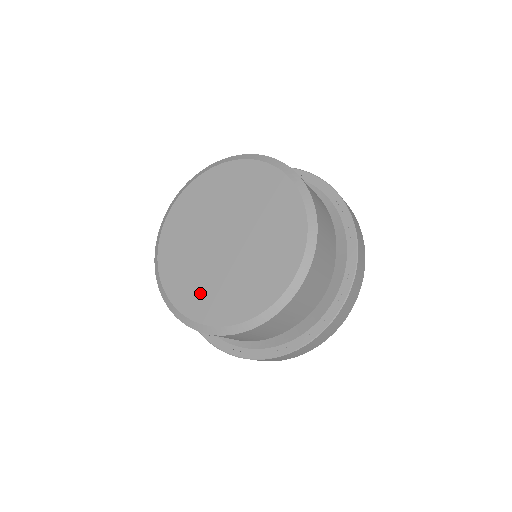
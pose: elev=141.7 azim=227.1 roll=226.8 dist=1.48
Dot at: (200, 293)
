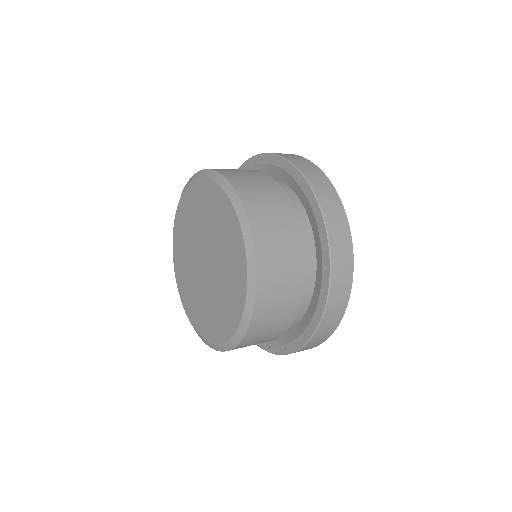
Dot at: (193, 302)
